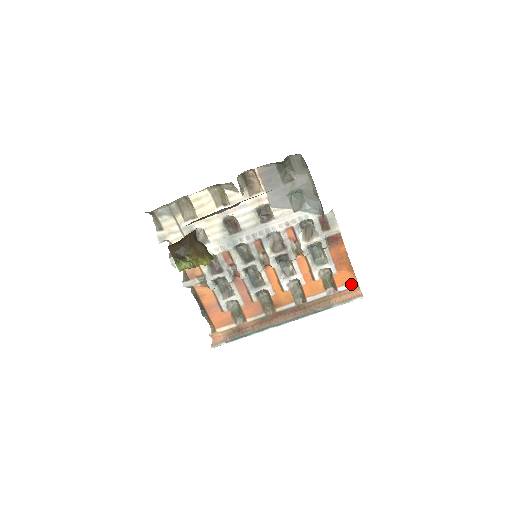
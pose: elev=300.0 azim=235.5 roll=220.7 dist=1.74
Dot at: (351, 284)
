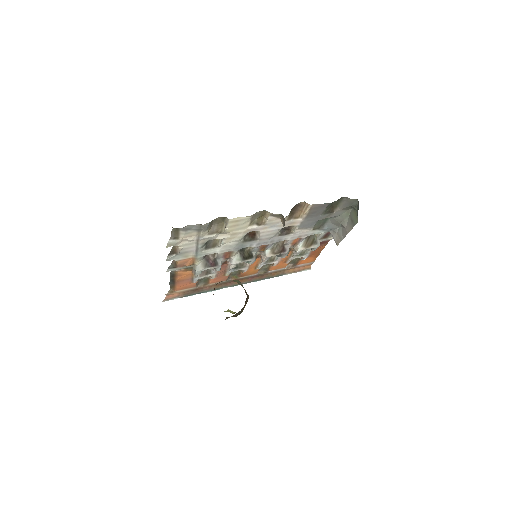
Dot at: (309, 263)
